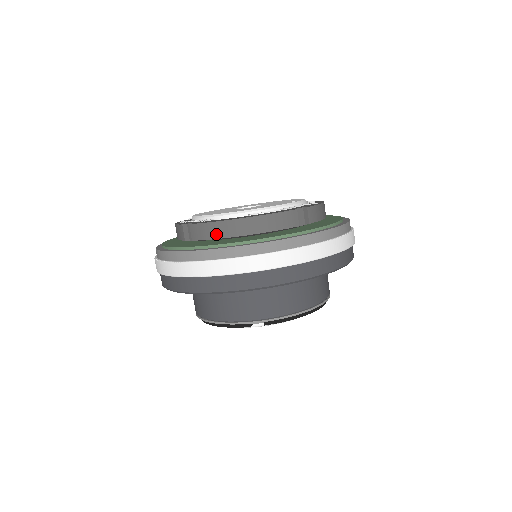
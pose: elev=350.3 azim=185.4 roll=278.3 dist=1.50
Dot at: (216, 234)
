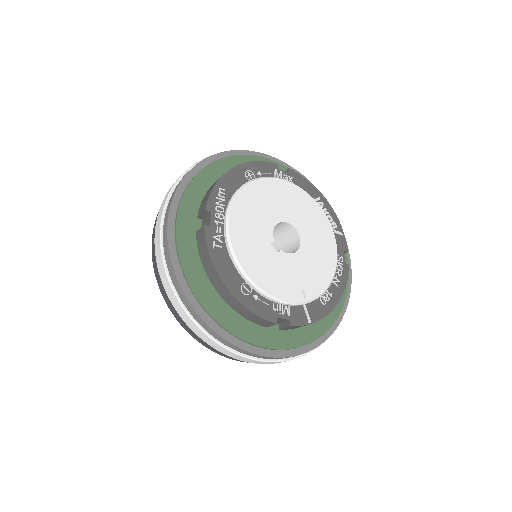
Dot at: (205, 265)
